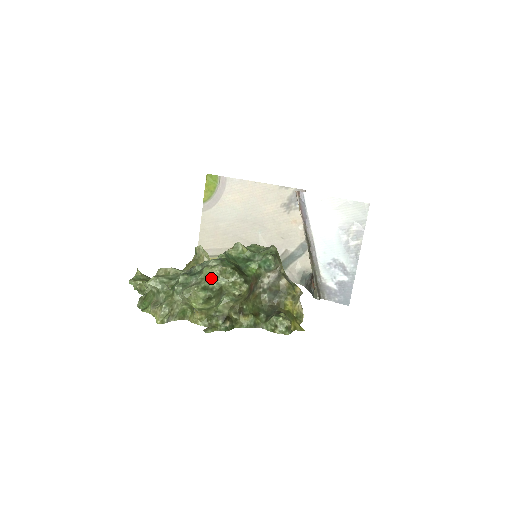
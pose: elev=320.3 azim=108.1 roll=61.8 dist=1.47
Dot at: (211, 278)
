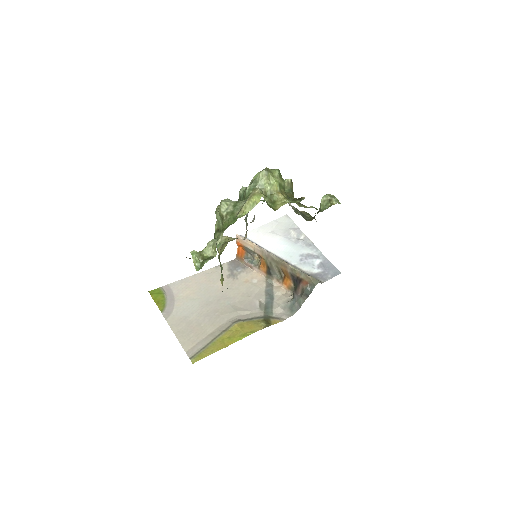
Dot at: occluded
